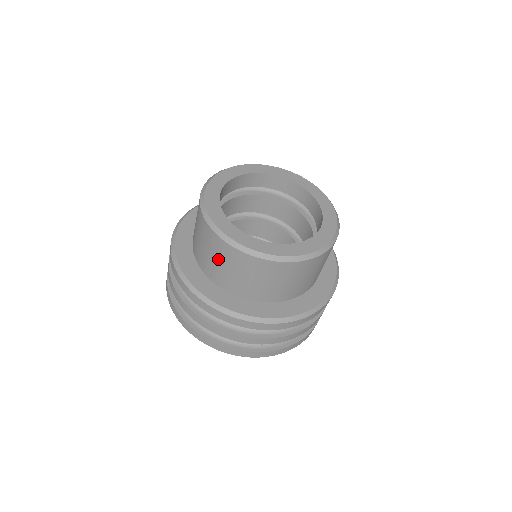
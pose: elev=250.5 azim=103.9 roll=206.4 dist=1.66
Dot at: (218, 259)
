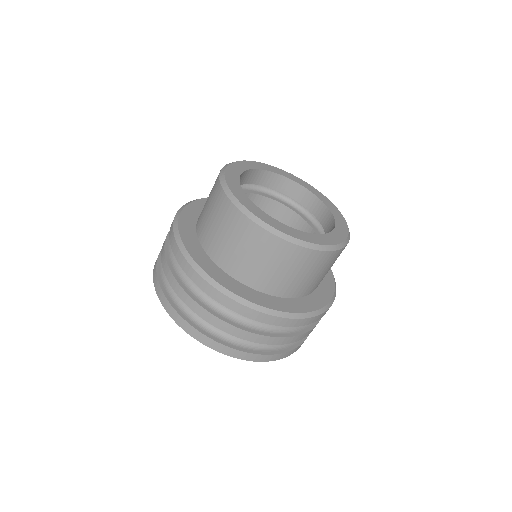
Dot at: (241, 245)
